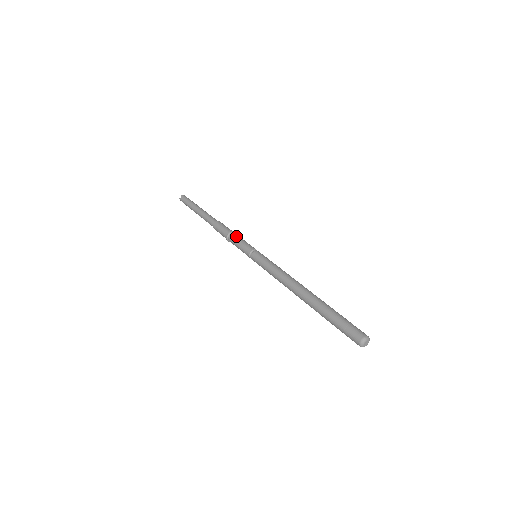
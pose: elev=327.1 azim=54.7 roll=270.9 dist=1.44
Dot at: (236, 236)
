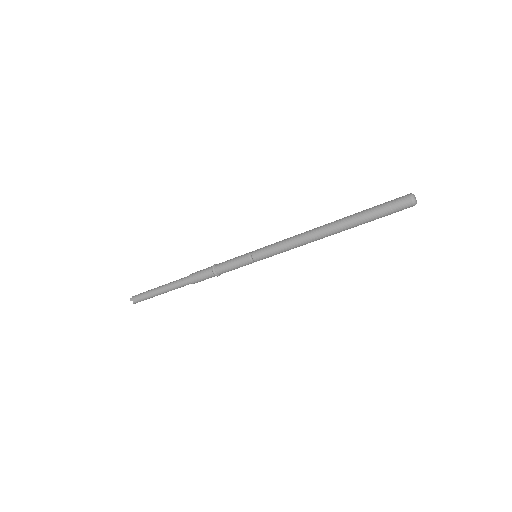
Dot at: (224, 262)
